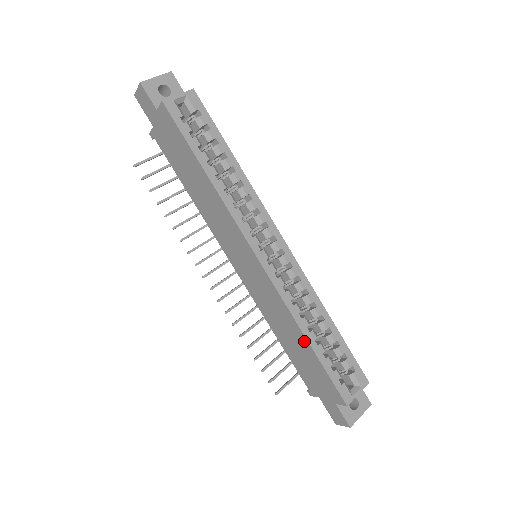
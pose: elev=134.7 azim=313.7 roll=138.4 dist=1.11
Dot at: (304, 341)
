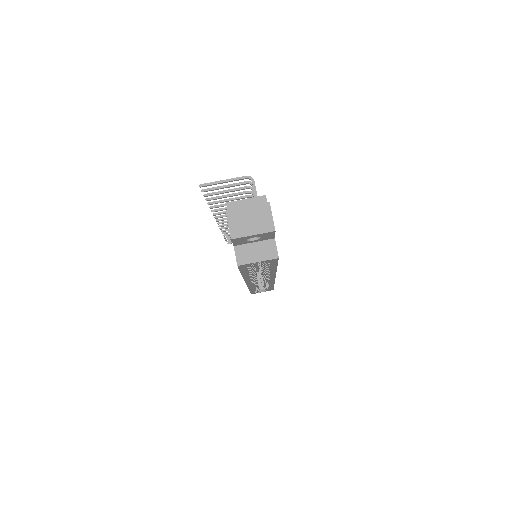
Dot at: occluded
